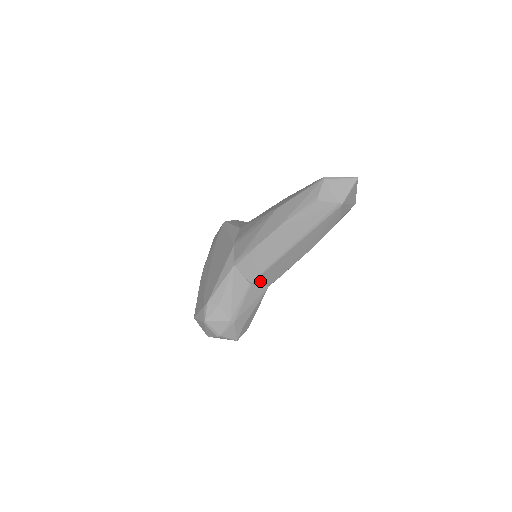
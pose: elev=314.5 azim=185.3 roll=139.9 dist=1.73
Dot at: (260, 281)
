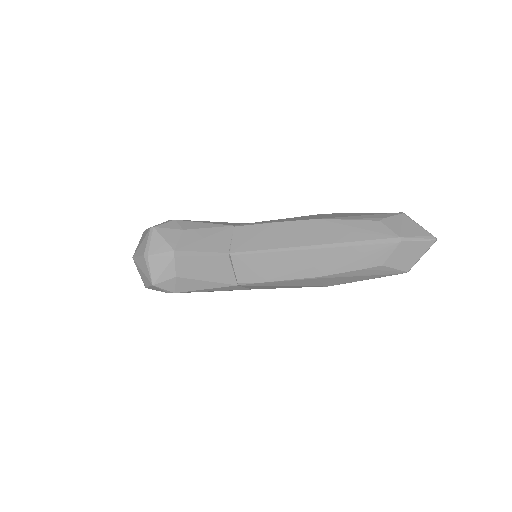
Dot at: (239, 263)
